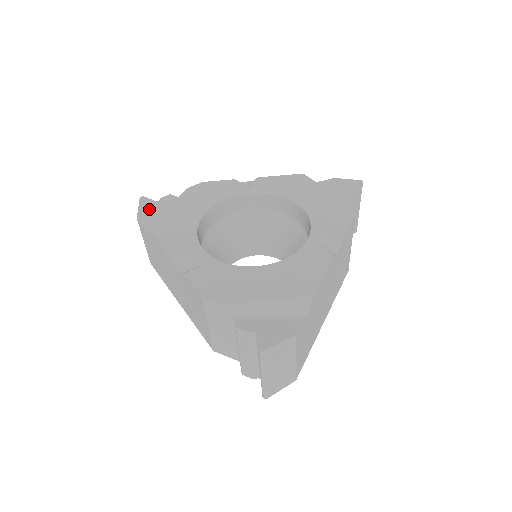
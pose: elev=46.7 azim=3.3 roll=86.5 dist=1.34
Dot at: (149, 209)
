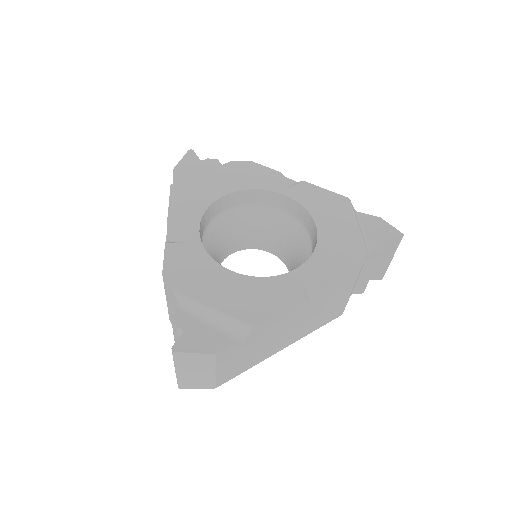
Dot at: (189, 165)
